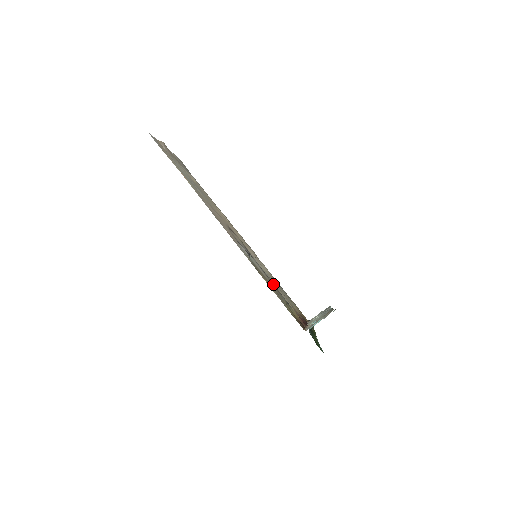
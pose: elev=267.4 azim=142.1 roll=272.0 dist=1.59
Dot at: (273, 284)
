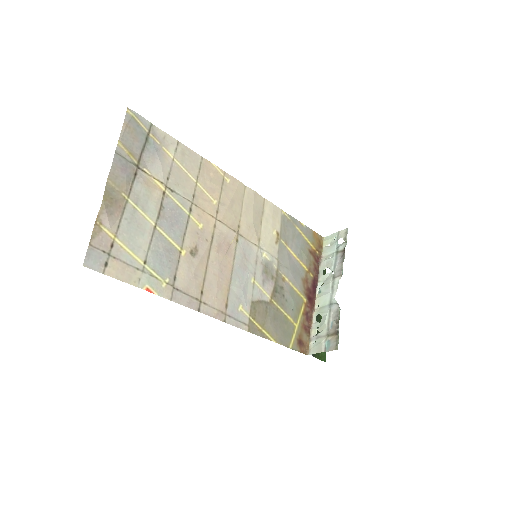
Dot at: (277, 279)
